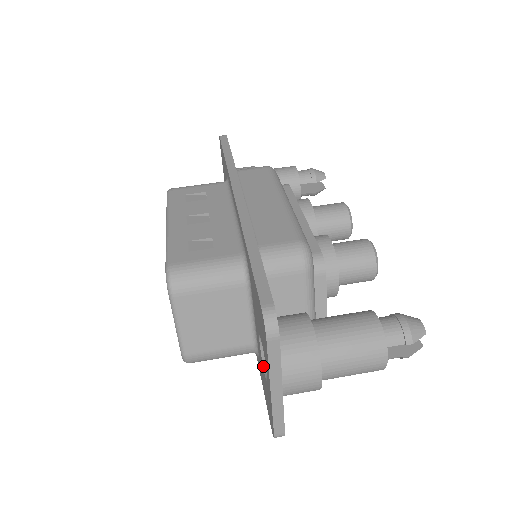
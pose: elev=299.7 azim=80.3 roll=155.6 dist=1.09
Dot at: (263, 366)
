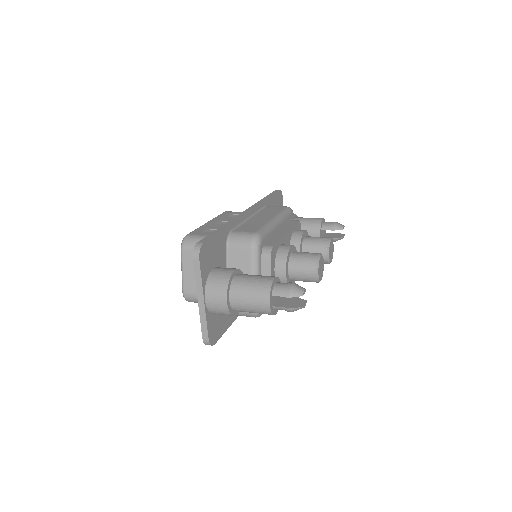
Dot at: occluded
